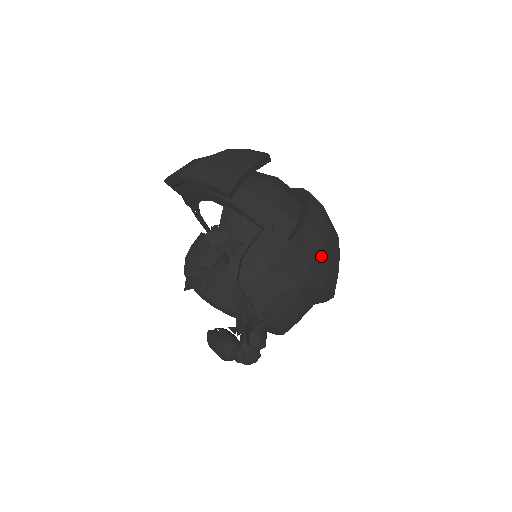
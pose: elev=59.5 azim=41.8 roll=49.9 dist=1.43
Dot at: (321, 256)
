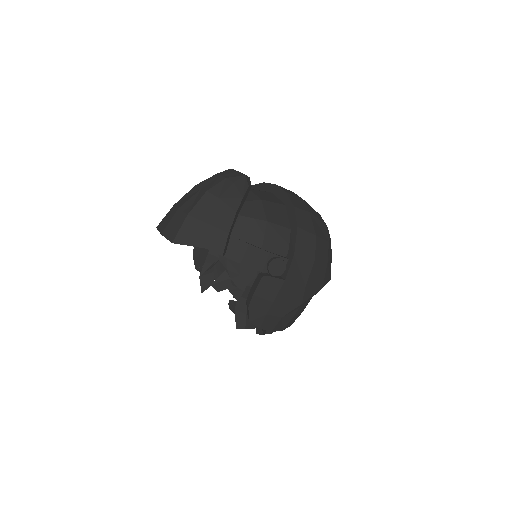
Dot at: (314, 271)
